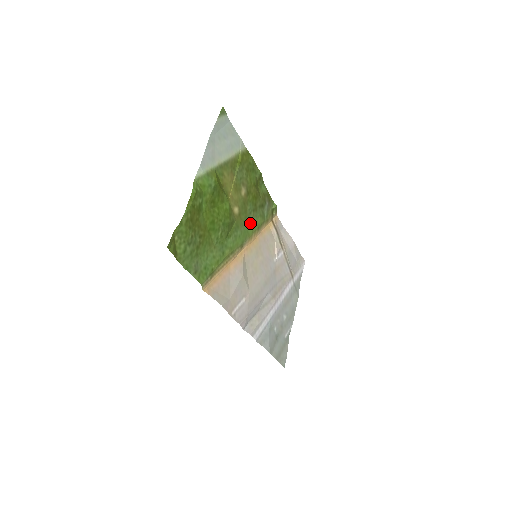
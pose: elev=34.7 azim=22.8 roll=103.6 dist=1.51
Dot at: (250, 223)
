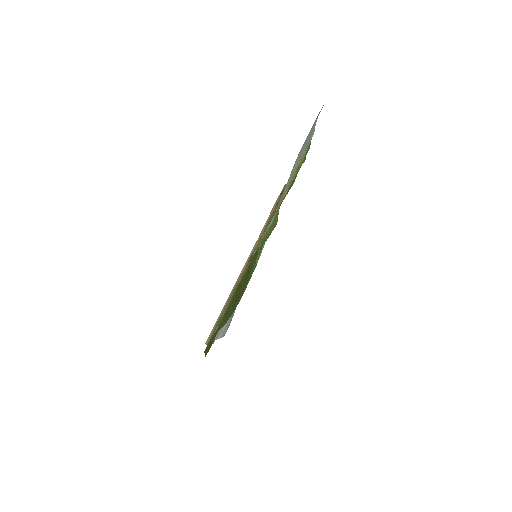
Dot at: occluded
